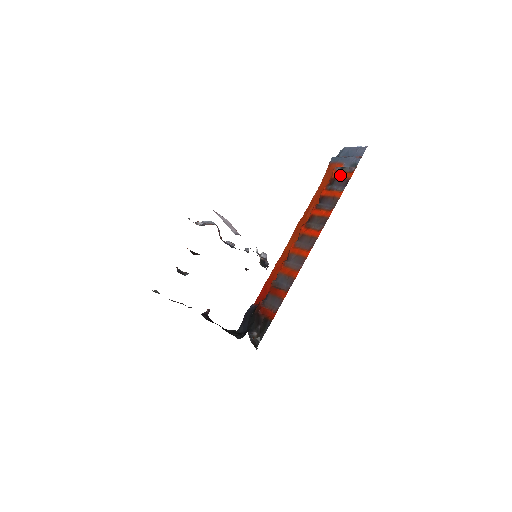
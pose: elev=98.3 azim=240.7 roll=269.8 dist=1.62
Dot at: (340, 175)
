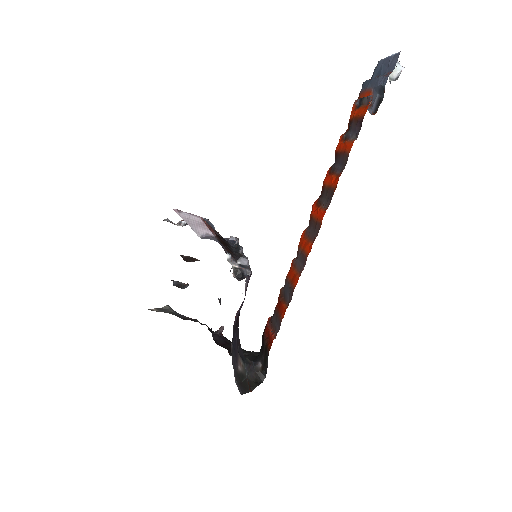
Dot at: (356, 113)
